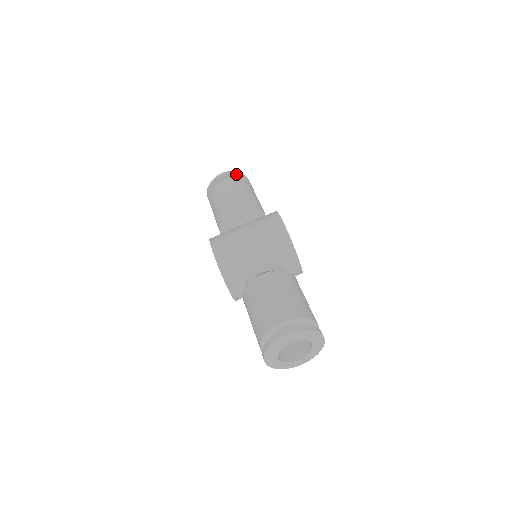
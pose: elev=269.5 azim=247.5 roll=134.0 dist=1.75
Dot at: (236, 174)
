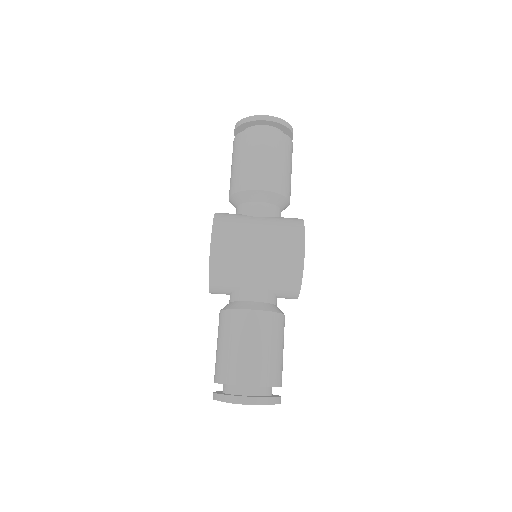
Dot at: (282, 125)
